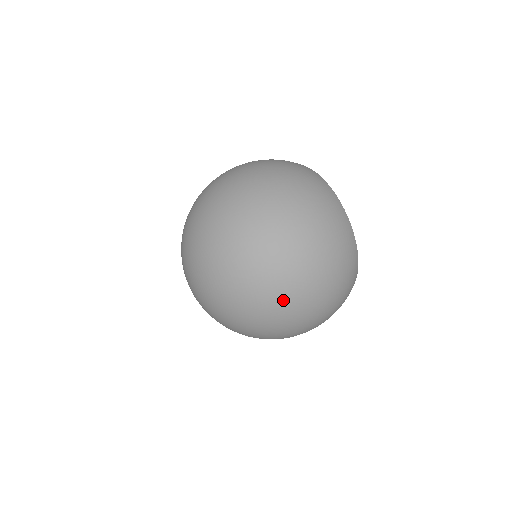
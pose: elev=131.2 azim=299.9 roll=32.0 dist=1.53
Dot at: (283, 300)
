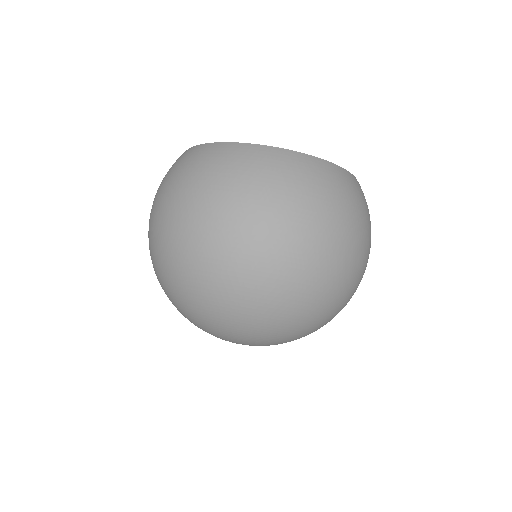
Dot at: occluded
